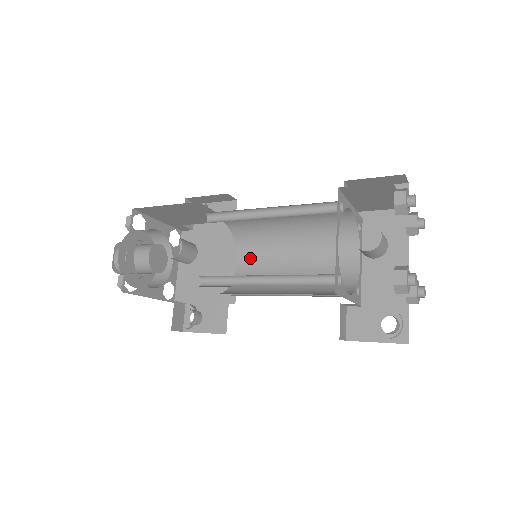
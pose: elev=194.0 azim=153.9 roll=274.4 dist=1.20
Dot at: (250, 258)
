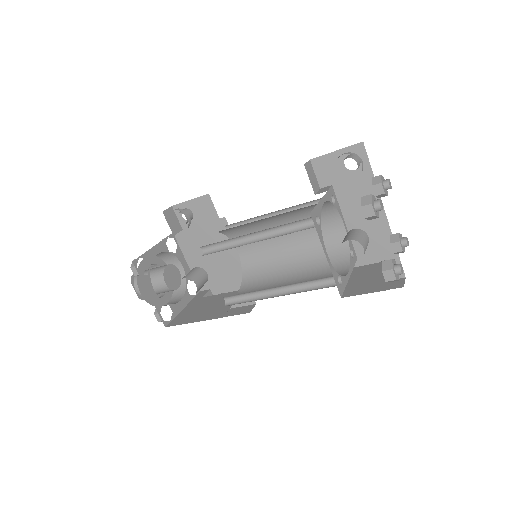
Dot at: (247, 244)
